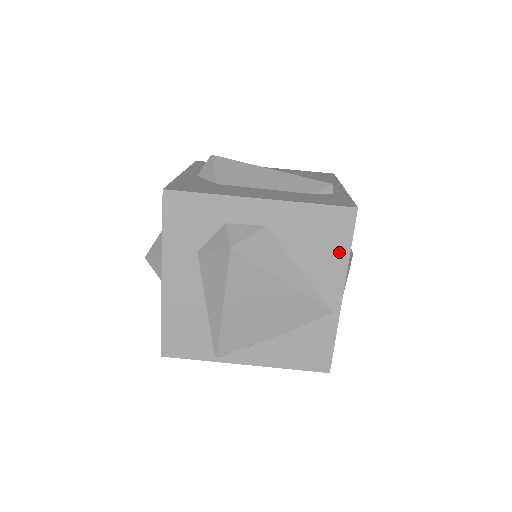
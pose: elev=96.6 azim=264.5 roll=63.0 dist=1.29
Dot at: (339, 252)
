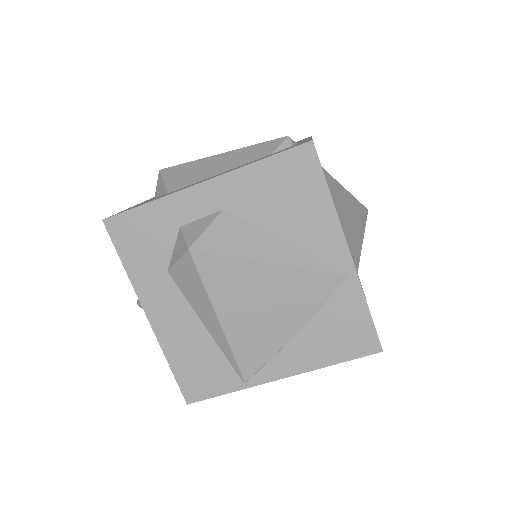
Dot at: (318, 202)
